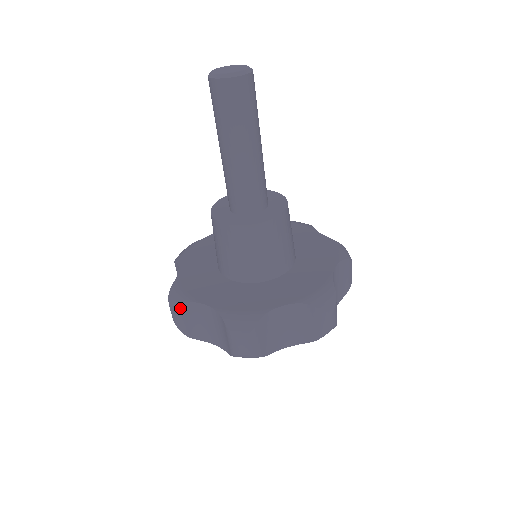
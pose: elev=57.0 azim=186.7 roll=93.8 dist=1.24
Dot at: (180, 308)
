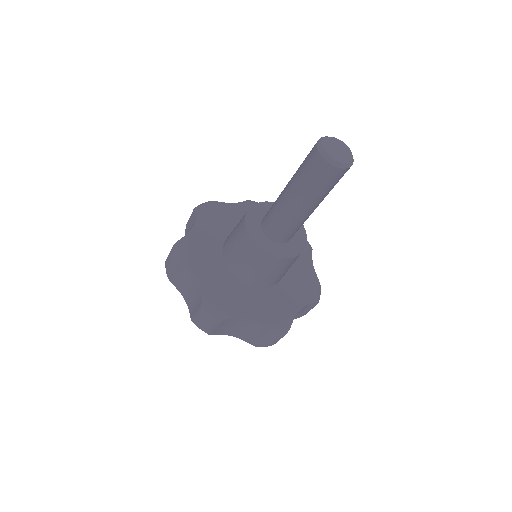
Dot at: (221, 322)
